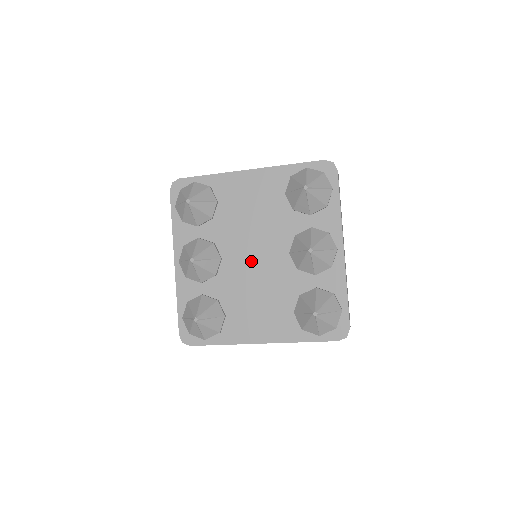
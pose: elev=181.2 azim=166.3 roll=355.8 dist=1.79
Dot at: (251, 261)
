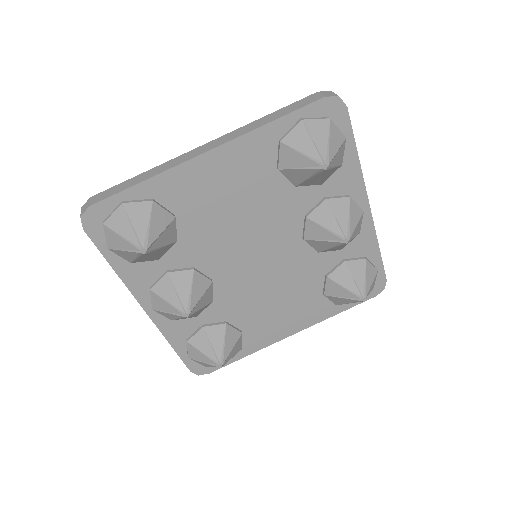
Dot at: (254, 266)
